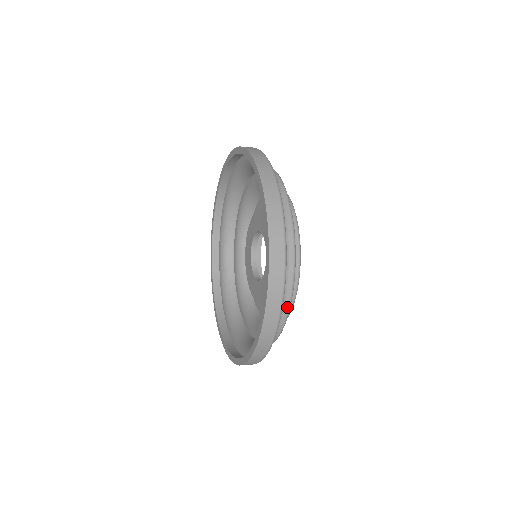
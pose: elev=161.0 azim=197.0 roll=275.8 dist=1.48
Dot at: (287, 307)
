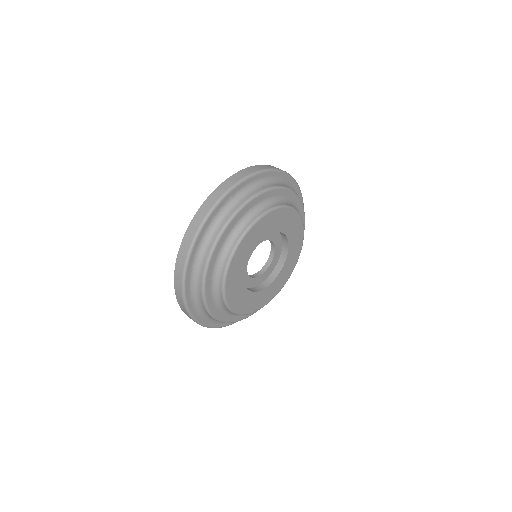
Dot at: (201, 285)
